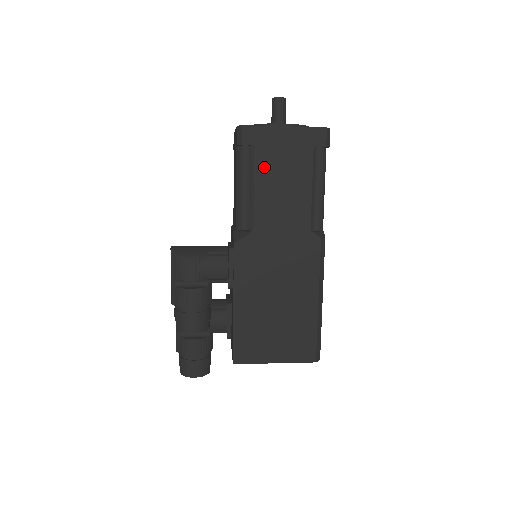
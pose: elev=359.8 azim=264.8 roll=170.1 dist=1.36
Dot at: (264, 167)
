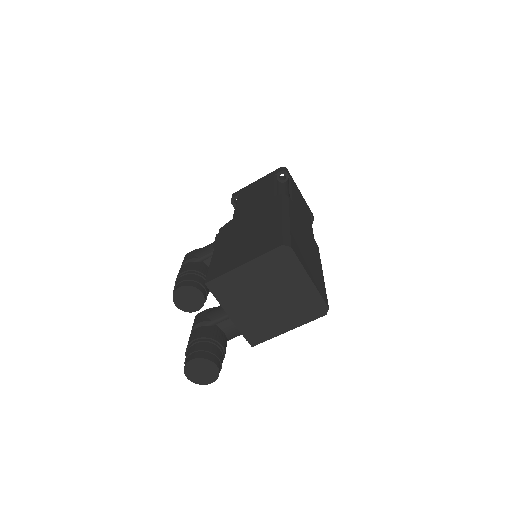
Dot at: (244, 196)
